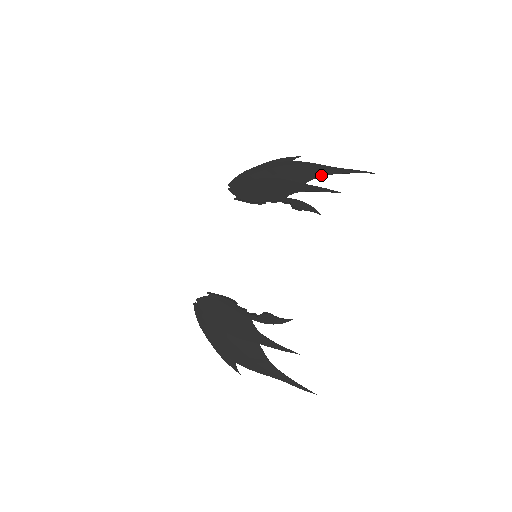
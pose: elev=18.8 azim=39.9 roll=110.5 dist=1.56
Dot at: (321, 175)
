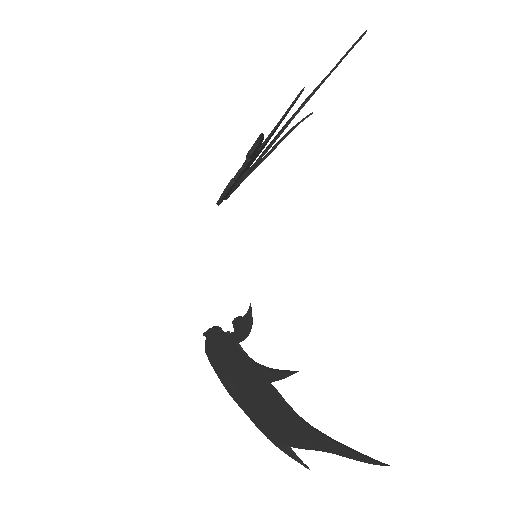
Dot at: (305, 101)
